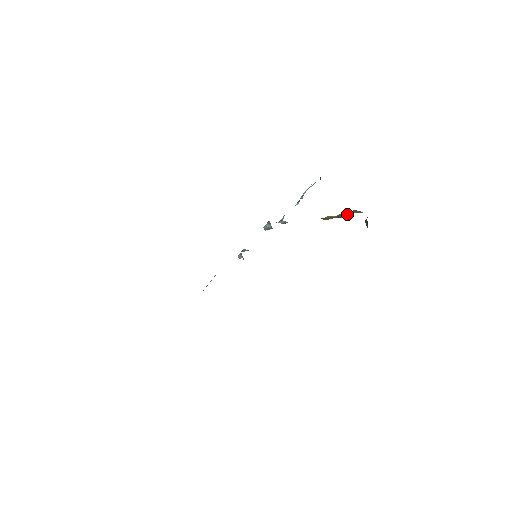
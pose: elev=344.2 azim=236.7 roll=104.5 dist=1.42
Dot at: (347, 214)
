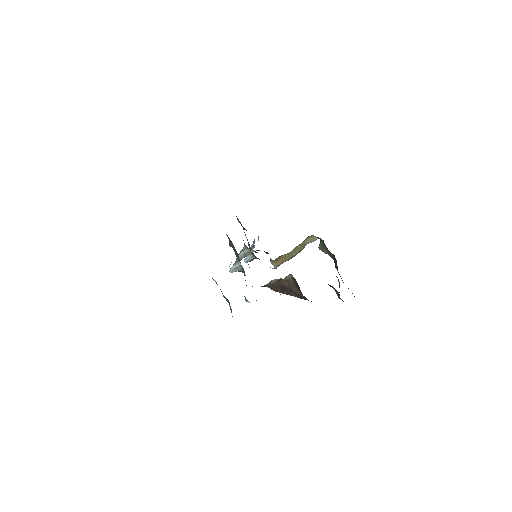
Dot at: (299, 249)
